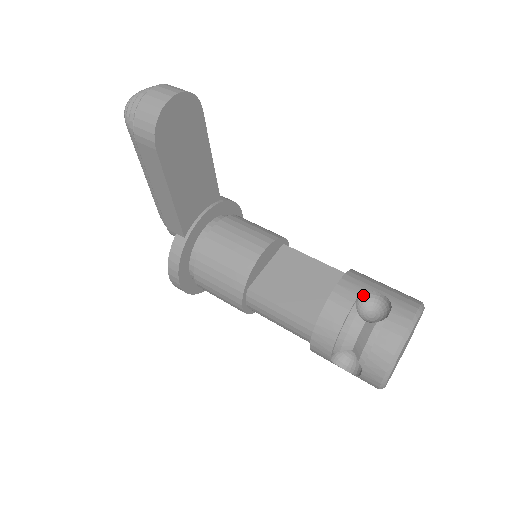
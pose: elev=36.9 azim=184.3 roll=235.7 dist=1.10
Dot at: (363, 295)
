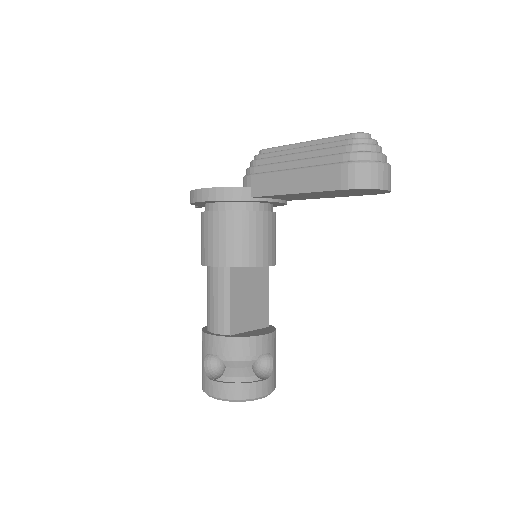
Dot at: (267, 353)
